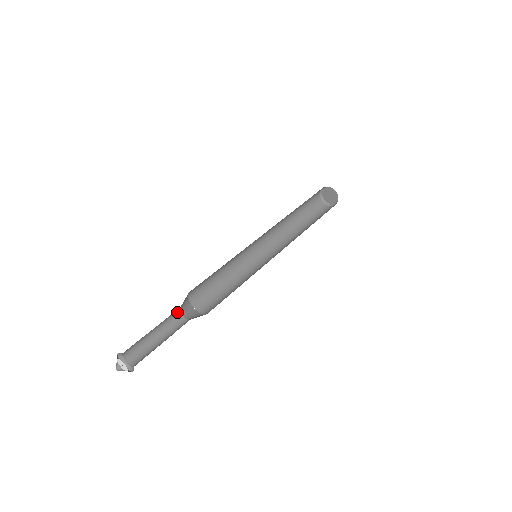
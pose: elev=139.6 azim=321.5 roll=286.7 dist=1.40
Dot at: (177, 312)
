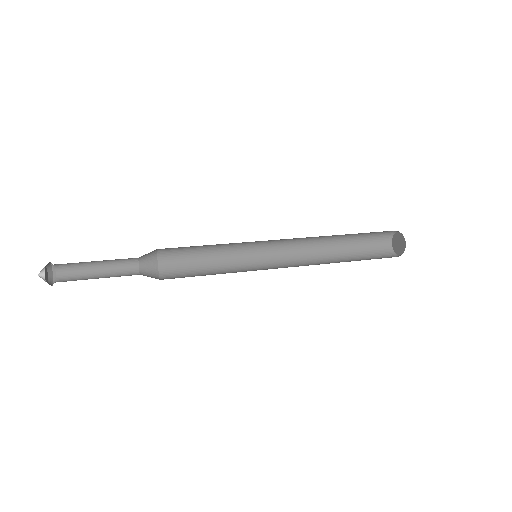
Dot at: (135, 269)
